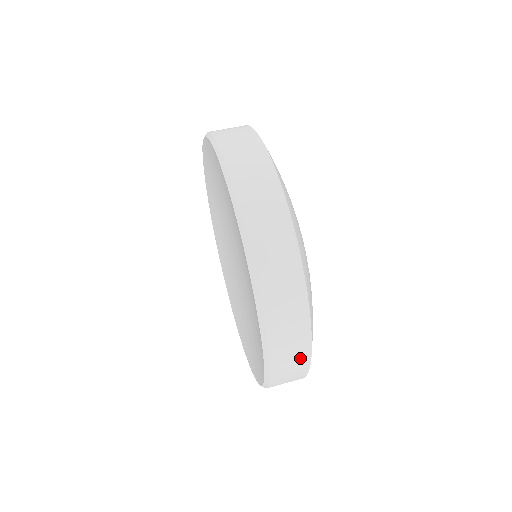
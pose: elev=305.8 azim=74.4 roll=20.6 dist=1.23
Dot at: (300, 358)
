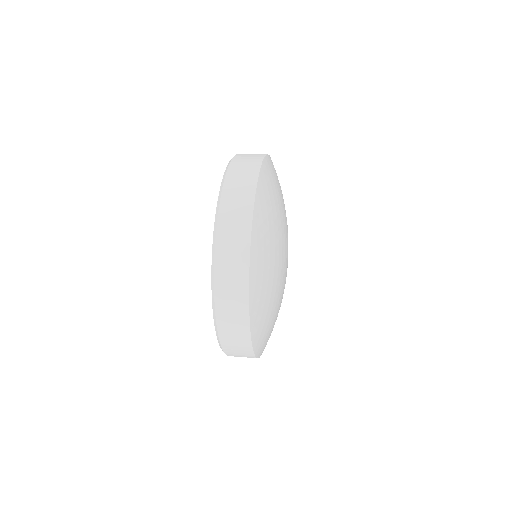
Dot at: (246, 198)
